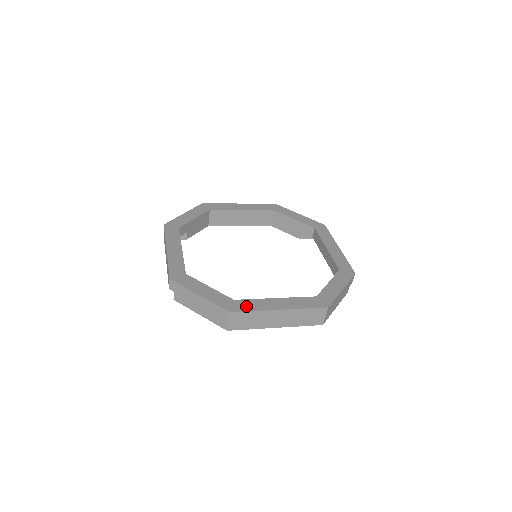
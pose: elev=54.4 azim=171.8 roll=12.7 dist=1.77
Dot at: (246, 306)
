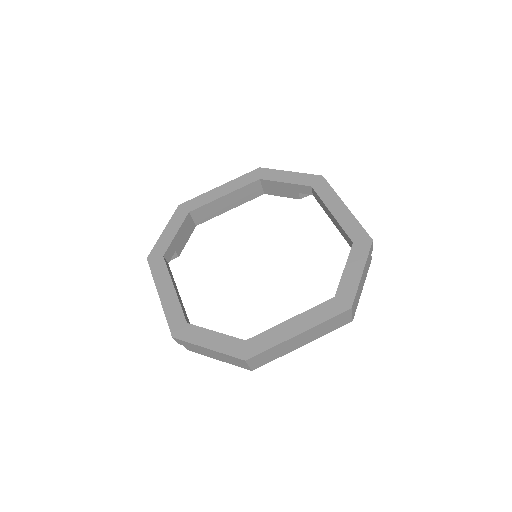
Dot at: (260, 345)
